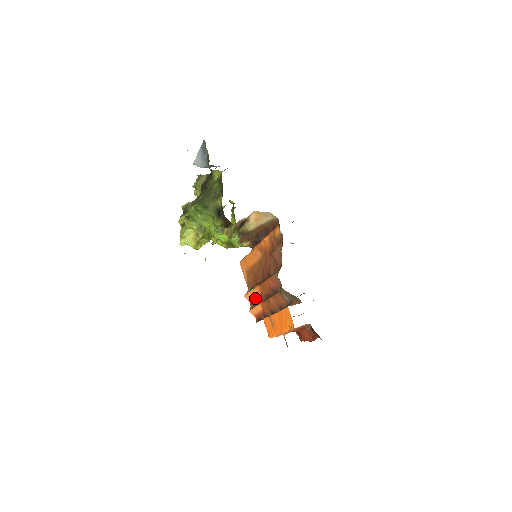
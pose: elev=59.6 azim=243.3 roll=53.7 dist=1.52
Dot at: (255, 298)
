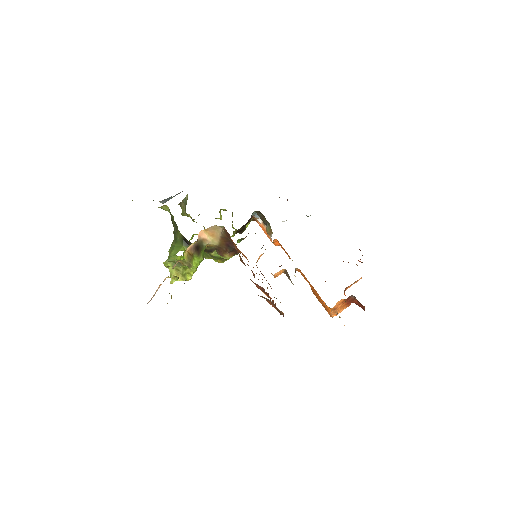
Dot at: (270, 297)
